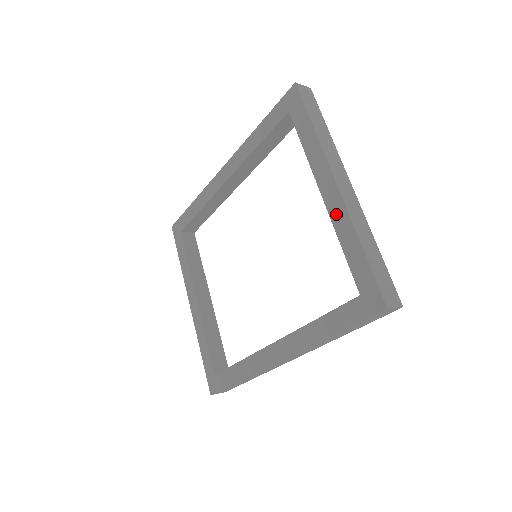
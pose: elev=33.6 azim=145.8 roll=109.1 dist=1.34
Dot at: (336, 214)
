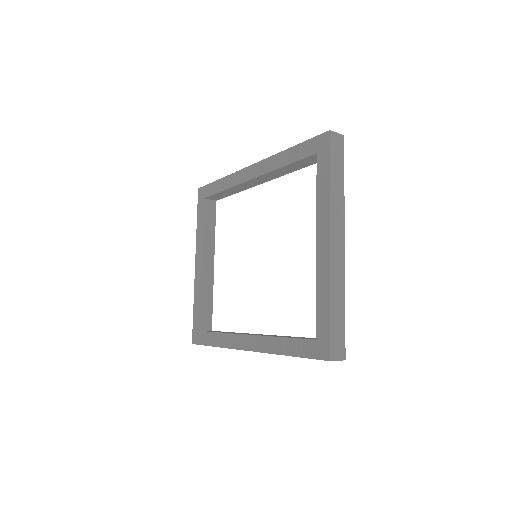
Dot at: (321, 267)
